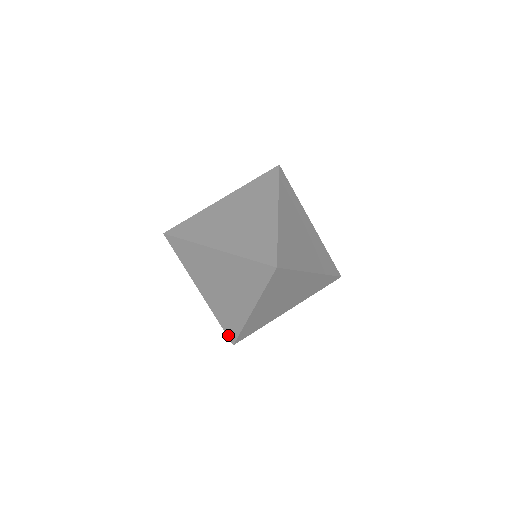
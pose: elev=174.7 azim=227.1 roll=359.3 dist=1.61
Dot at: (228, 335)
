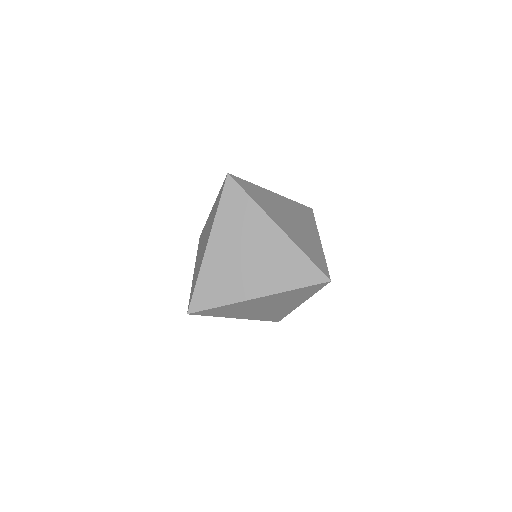
Dot at: occluded
